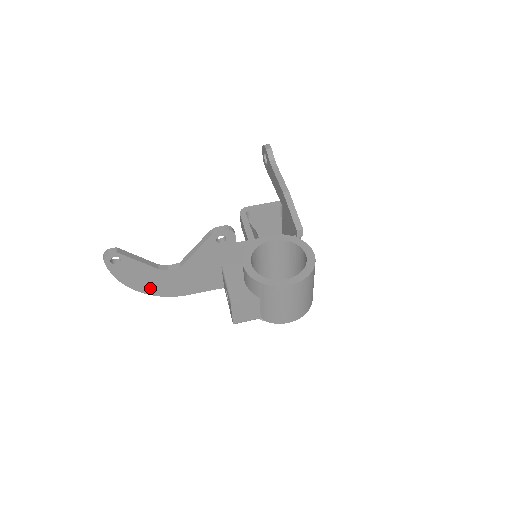
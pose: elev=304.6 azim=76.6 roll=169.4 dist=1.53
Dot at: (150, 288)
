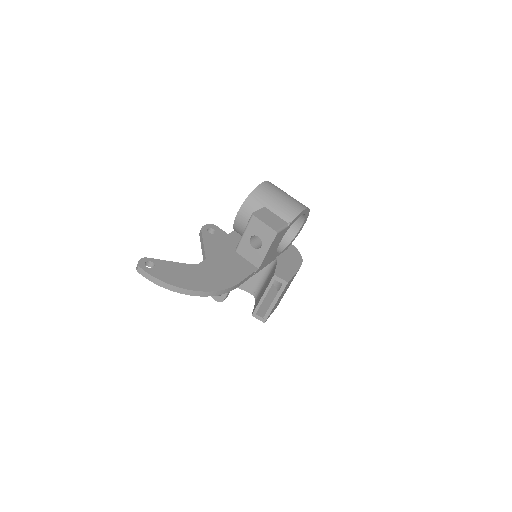
Dot at: (201, 285)
